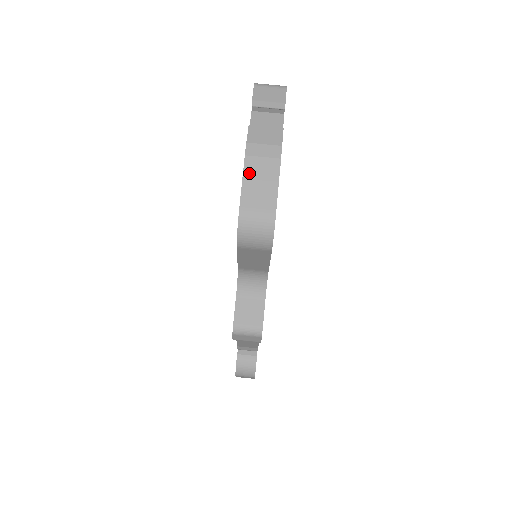
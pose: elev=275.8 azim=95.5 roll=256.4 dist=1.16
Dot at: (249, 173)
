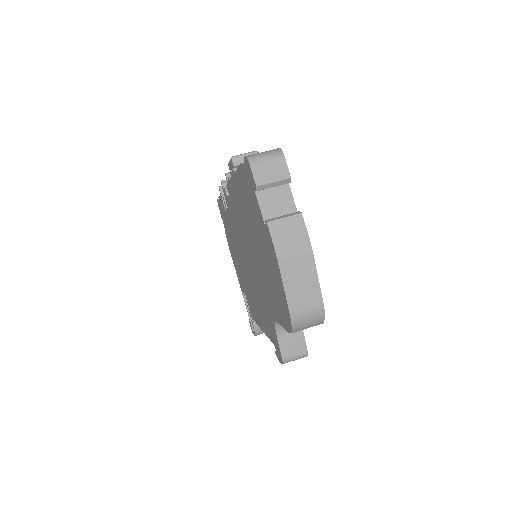
Dot at: (287, 277)
